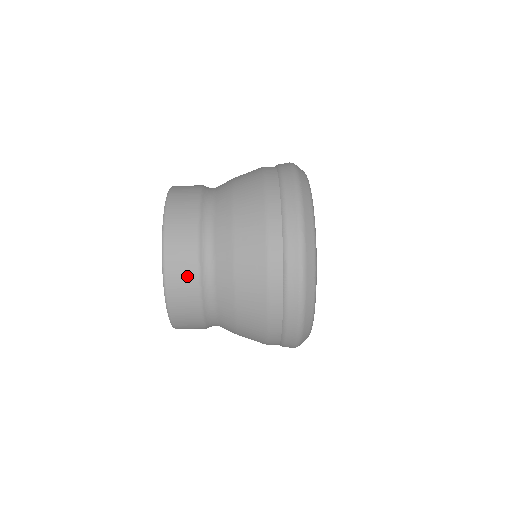
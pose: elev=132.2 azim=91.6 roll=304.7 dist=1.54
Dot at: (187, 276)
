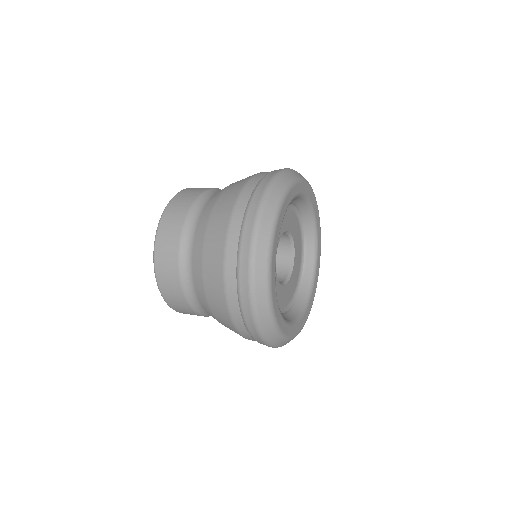
Dot at: (170, 265)
